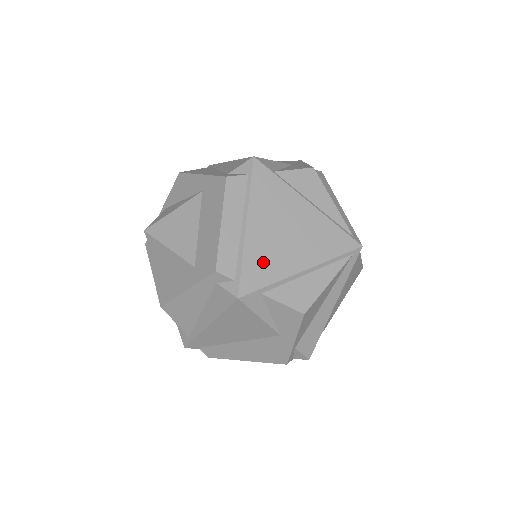
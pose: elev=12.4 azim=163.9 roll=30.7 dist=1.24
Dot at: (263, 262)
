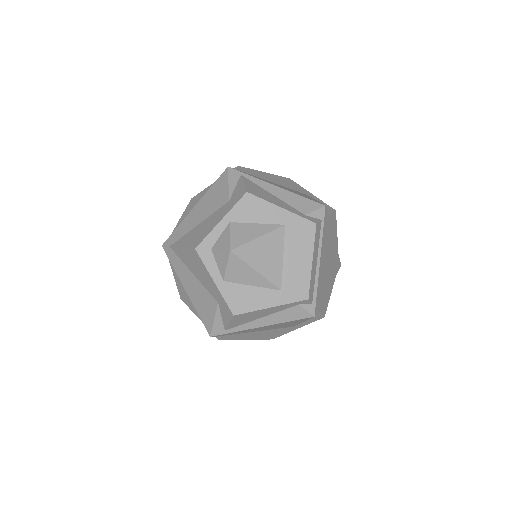
Dot at: (322, 287)
